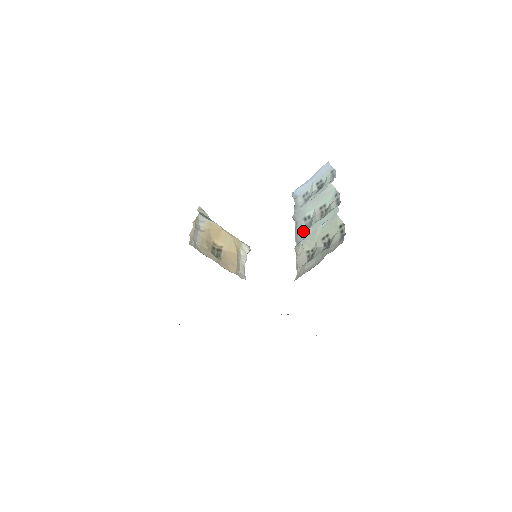
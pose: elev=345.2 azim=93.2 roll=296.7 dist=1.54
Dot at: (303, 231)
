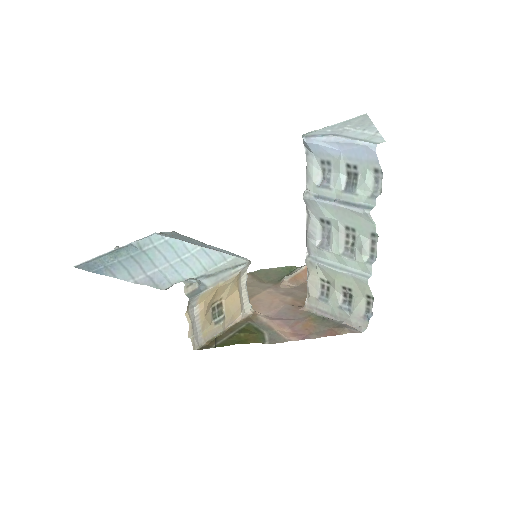
Dot at: (318, 239)
